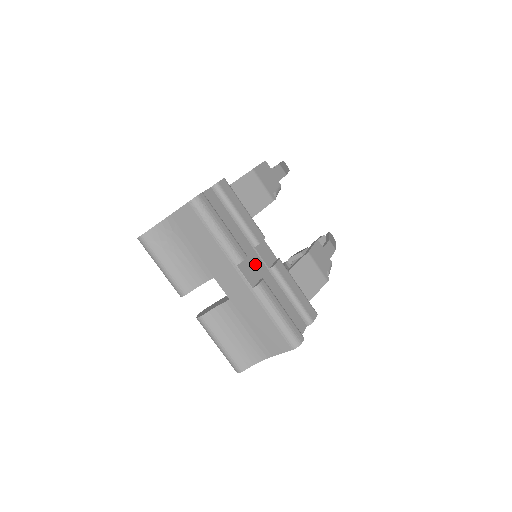
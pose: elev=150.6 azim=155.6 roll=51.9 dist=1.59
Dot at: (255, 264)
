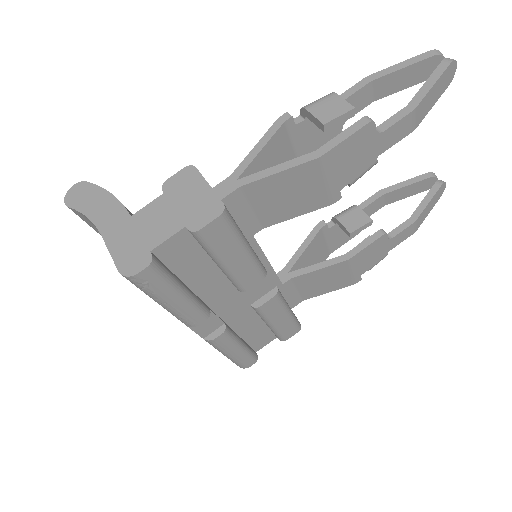
Dot at: (227, 306)
